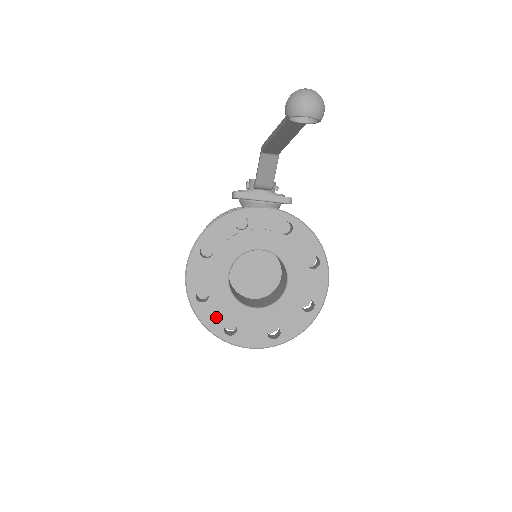
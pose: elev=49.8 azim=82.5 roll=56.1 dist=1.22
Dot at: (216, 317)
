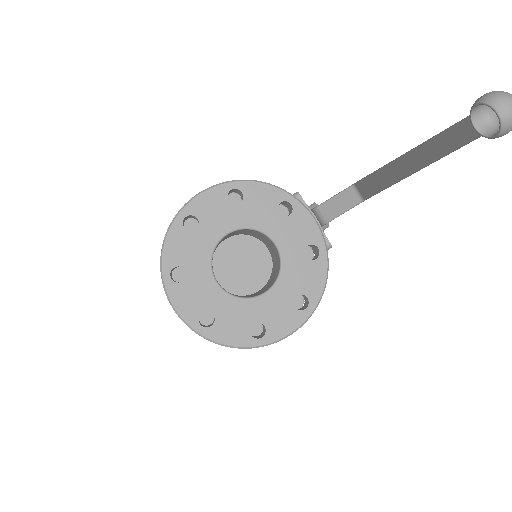
Dot at: (180, 252)
